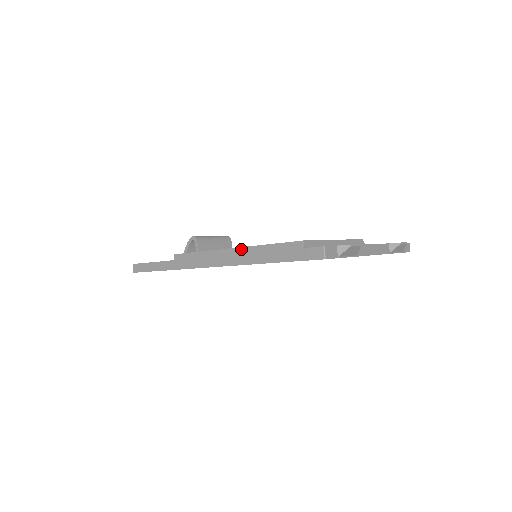
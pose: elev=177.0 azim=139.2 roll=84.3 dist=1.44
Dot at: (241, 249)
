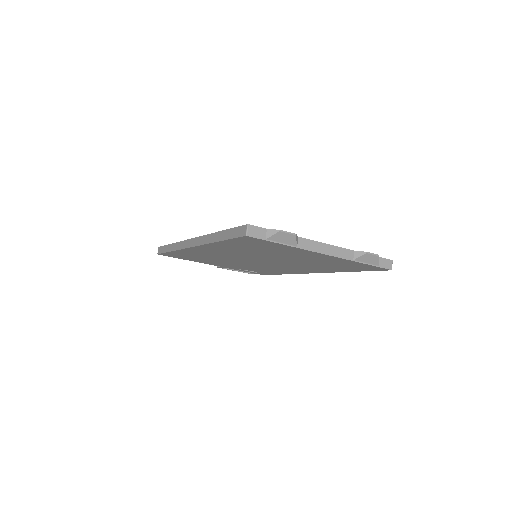
Dot at: occluded
